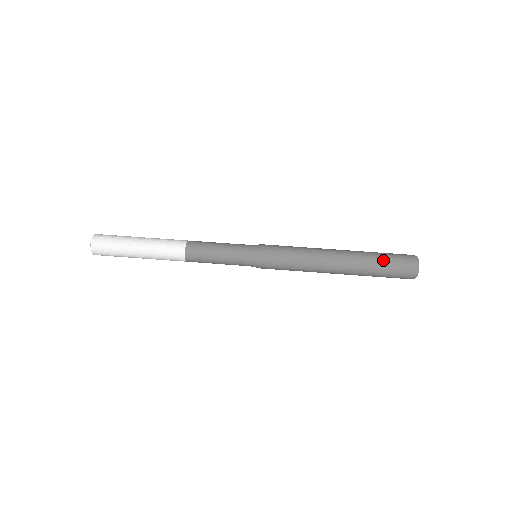
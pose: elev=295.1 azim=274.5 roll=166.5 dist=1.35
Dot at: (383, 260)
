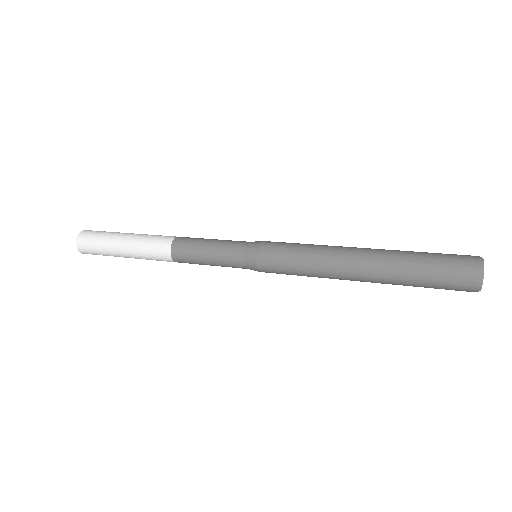
Dot at: (426, 255)
